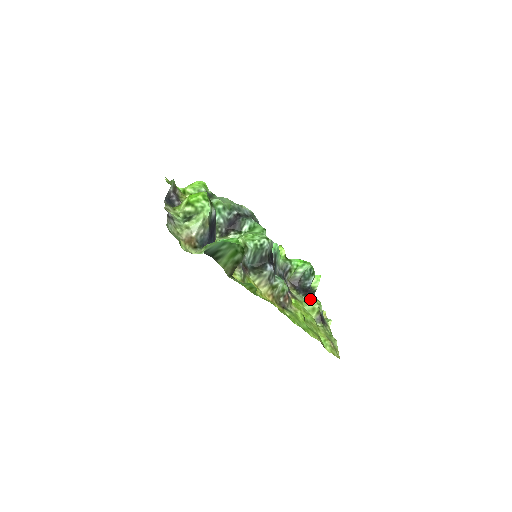
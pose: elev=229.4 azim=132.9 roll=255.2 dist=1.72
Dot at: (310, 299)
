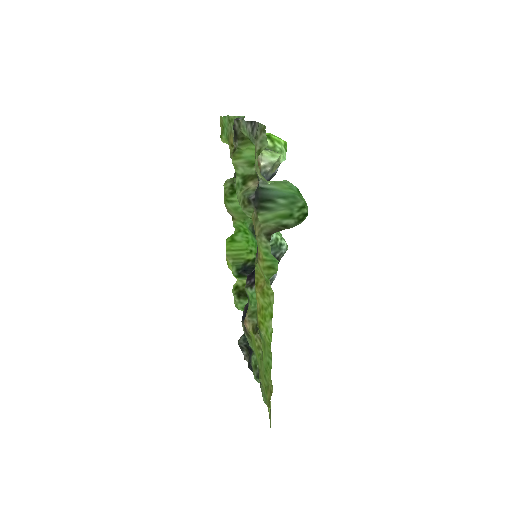
Dot at: (252, 350)
